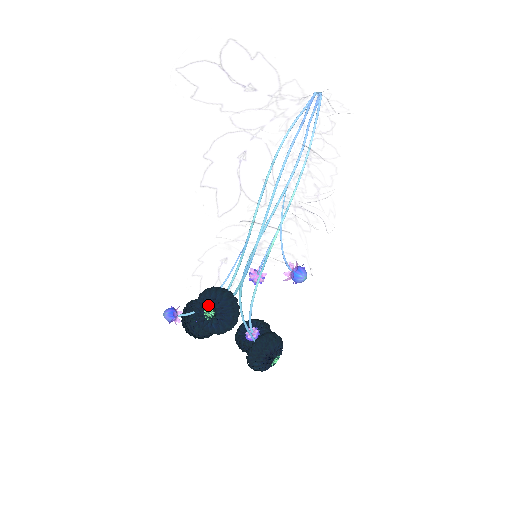
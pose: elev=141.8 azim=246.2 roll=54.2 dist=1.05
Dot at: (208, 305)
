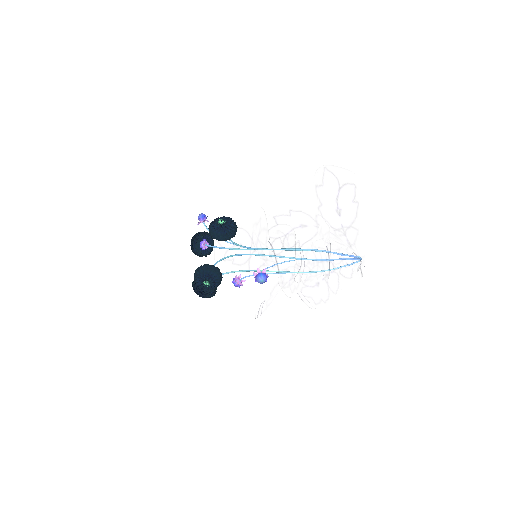
Dot at: (225, 220)
